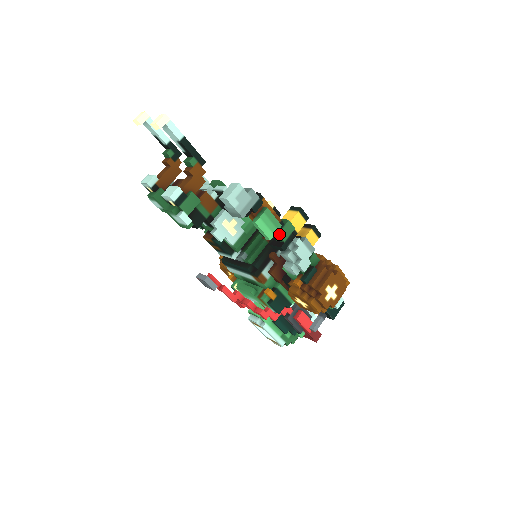
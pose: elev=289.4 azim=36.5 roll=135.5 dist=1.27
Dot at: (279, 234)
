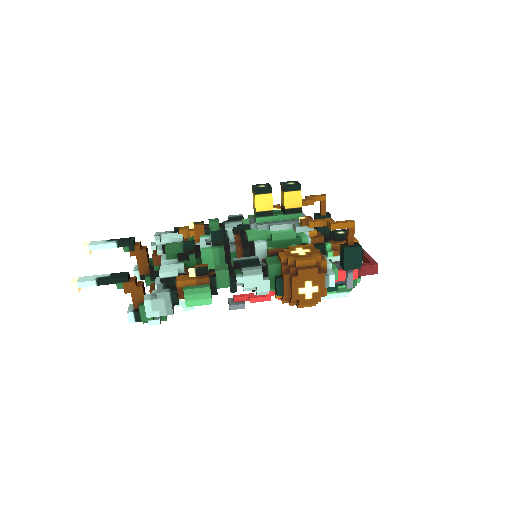
Dot at: (218, 287)
